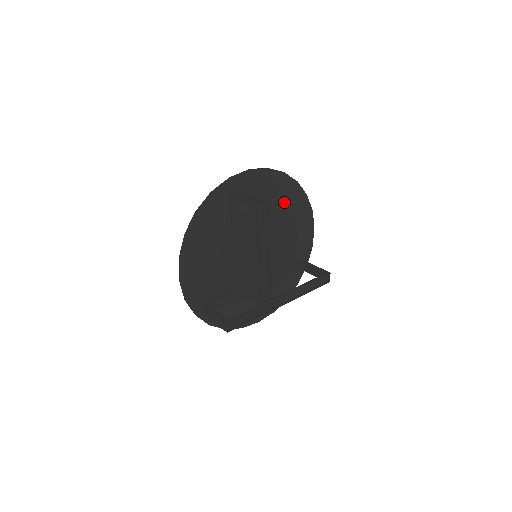
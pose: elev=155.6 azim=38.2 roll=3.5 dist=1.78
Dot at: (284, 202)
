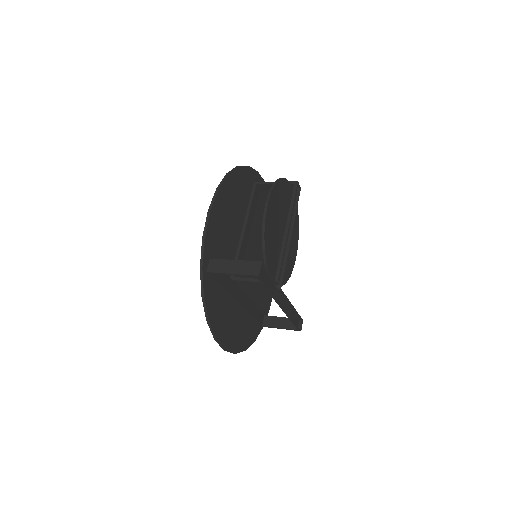
Dot at: occluded
